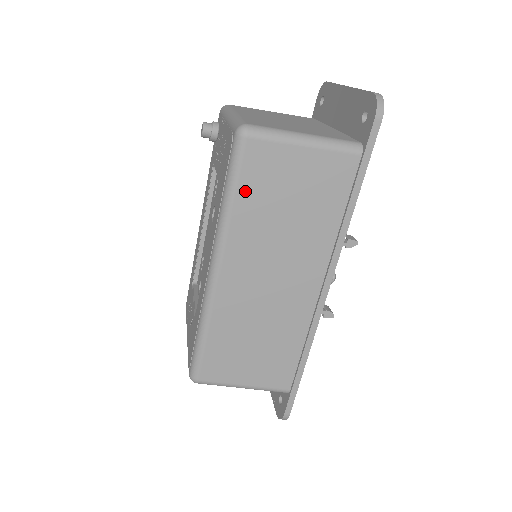
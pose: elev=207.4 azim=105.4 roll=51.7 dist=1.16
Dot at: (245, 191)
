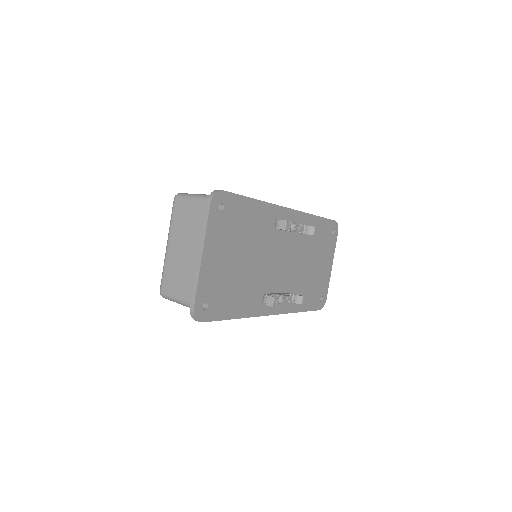
Dot at: occluded
